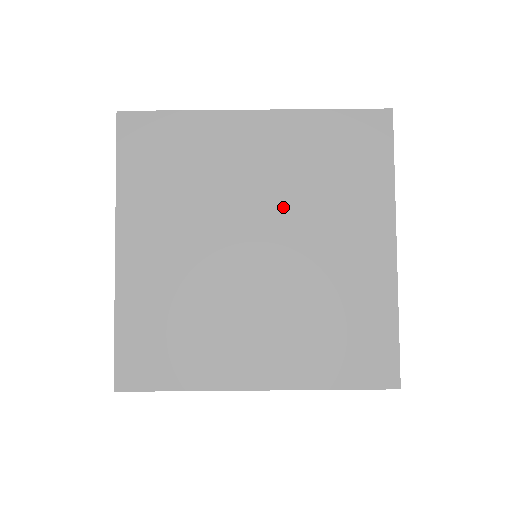
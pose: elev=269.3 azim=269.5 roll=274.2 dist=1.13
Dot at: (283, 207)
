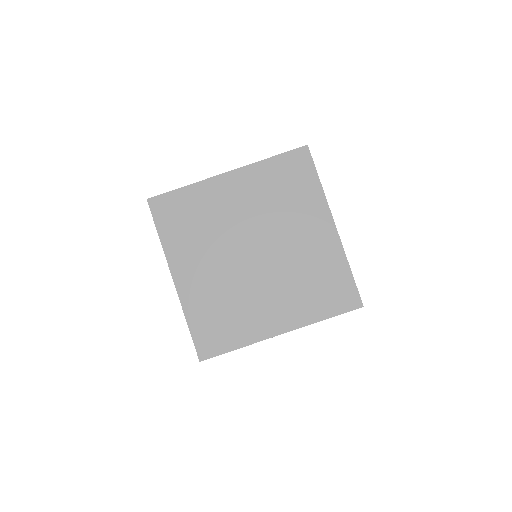
Dot at: (262, 224)
